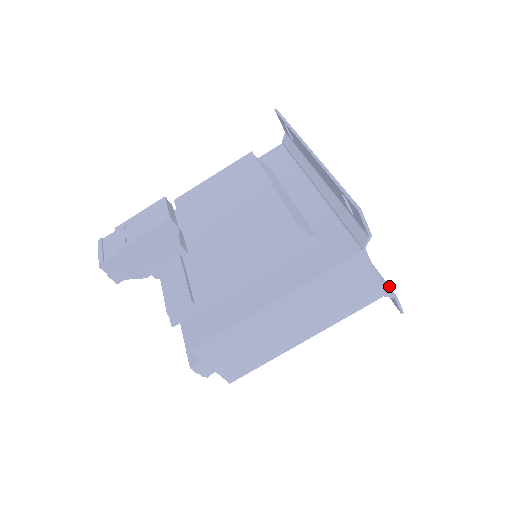
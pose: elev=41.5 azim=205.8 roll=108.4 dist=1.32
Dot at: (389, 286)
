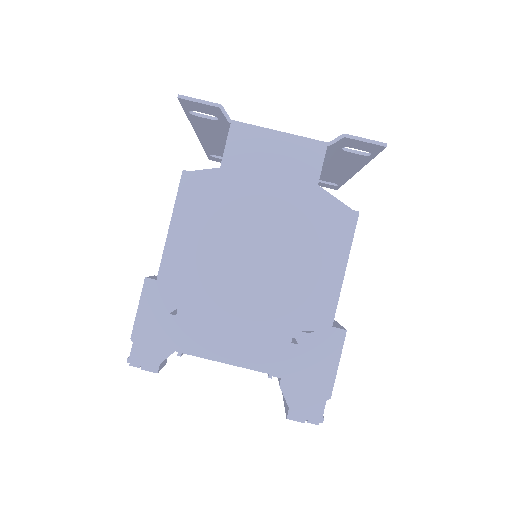
Dot at: occluded
